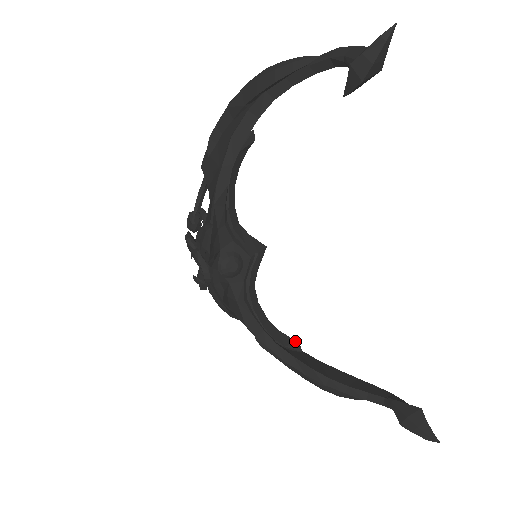
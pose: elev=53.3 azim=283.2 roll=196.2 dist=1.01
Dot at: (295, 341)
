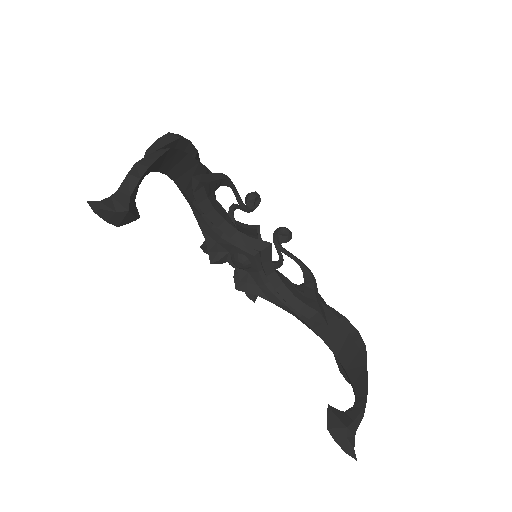
Dot at: (321, 316)
